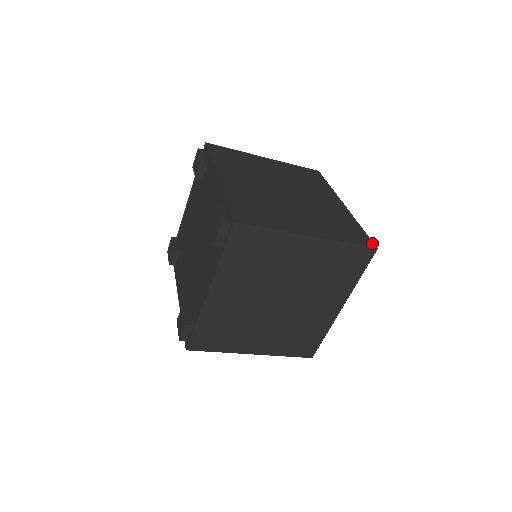
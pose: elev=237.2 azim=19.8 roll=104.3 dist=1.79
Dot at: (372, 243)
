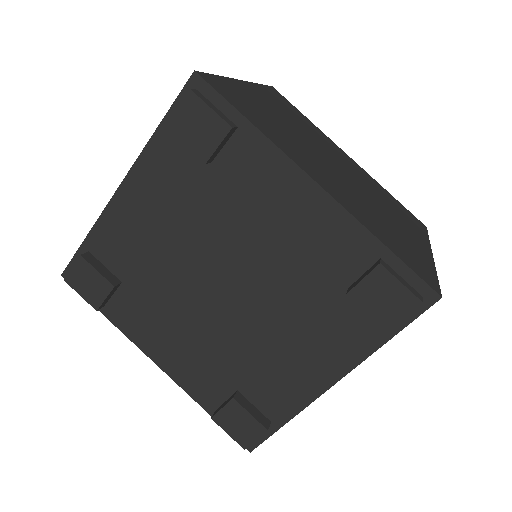
Dot at: (419, 220)
